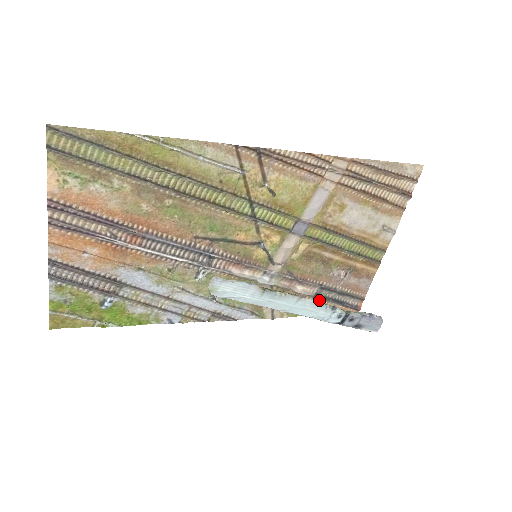
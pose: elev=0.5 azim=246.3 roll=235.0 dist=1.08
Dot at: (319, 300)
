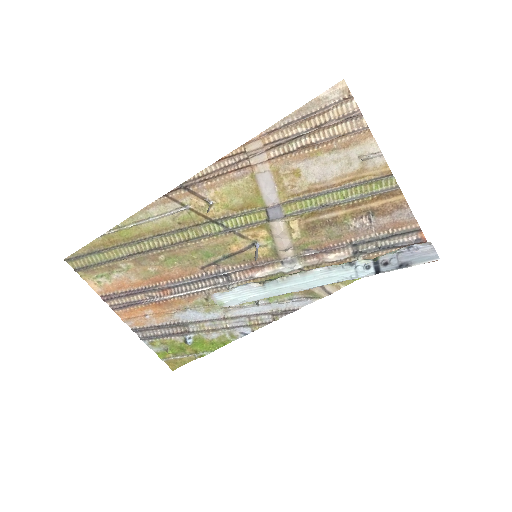
Dot at: (364, 256)
